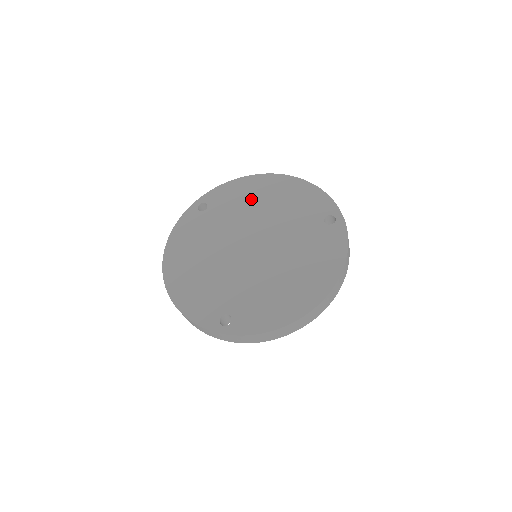
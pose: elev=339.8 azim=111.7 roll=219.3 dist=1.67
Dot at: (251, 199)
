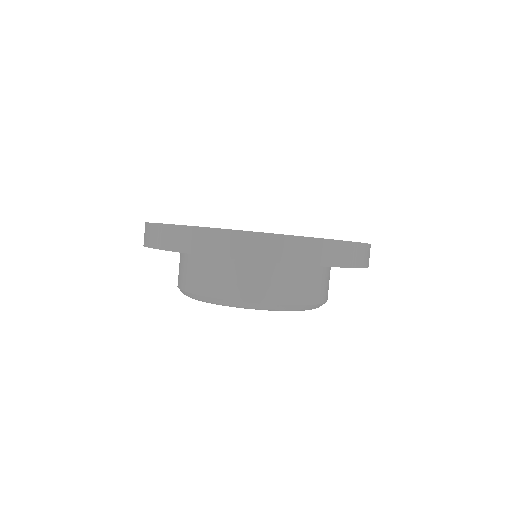
Dot at: occluded
